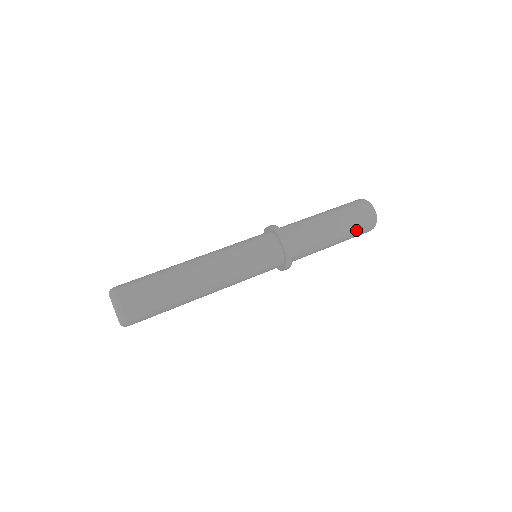
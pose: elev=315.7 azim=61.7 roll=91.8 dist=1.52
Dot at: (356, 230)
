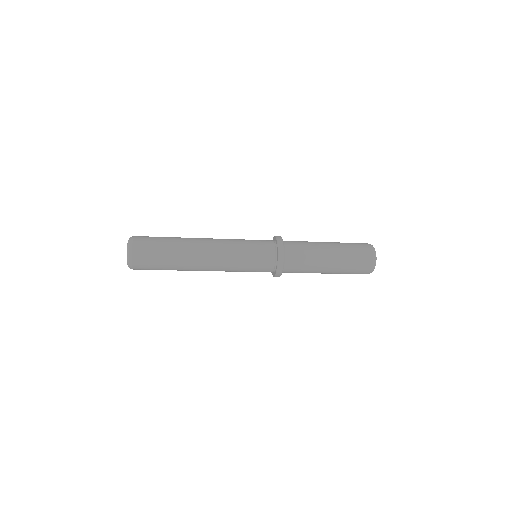
Dot at: (352, 253)
